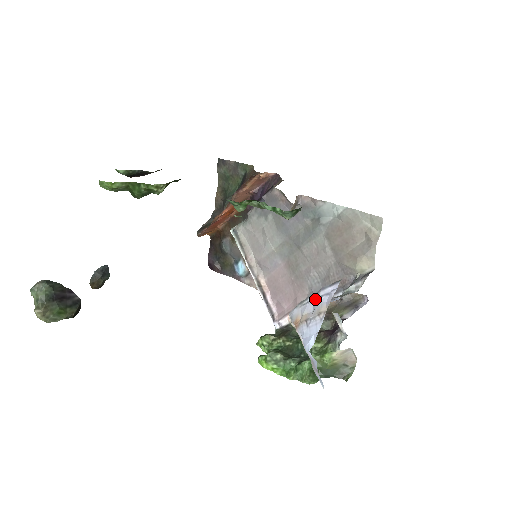
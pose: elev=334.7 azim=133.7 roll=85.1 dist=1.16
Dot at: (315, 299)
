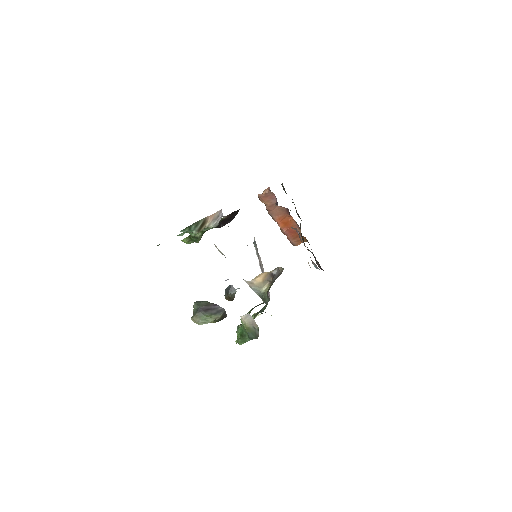
Dot at: occluded
